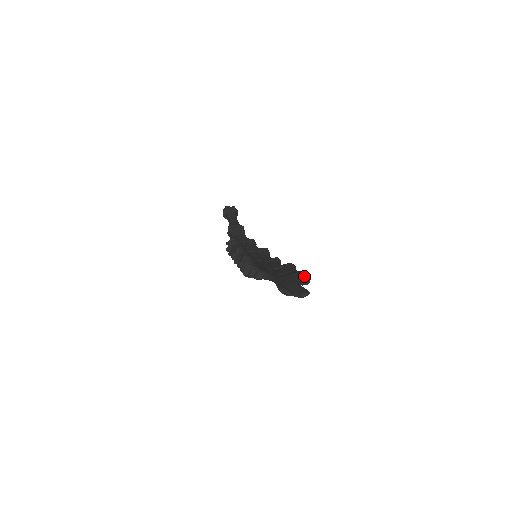
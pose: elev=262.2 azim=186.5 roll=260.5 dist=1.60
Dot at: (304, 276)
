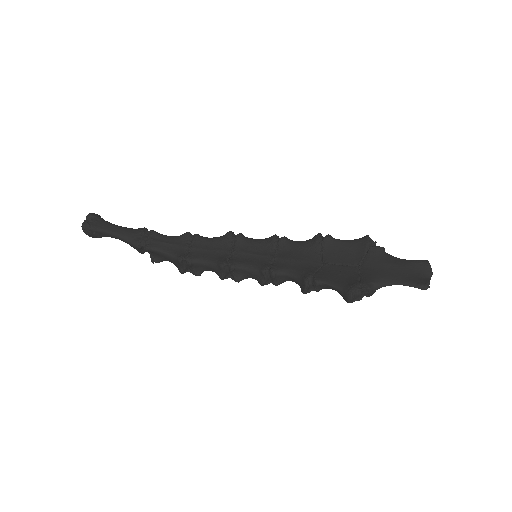
Dot at: (375, 243)
